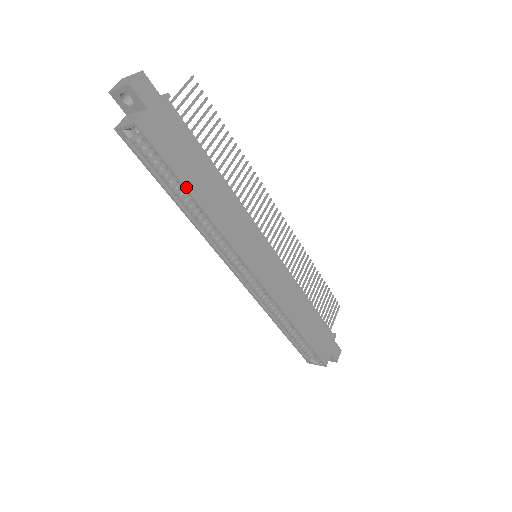
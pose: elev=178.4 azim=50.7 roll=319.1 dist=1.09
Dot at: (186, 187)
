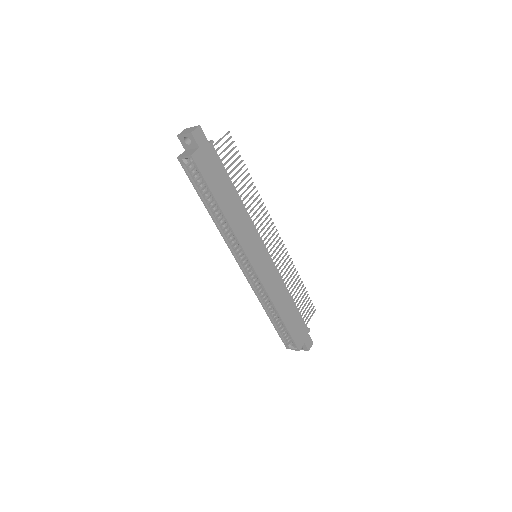
Dot at: (216, 199)
